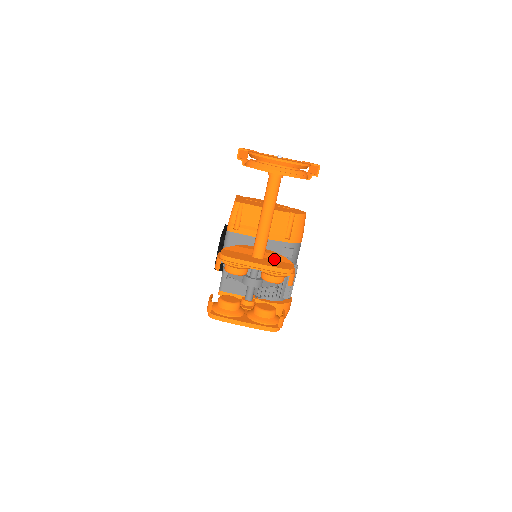
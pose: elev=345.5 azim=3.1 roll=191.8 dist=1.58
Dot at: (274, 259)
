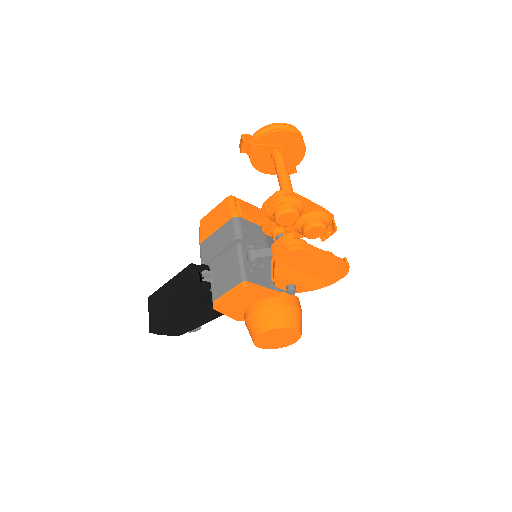
Dot at: occluded
